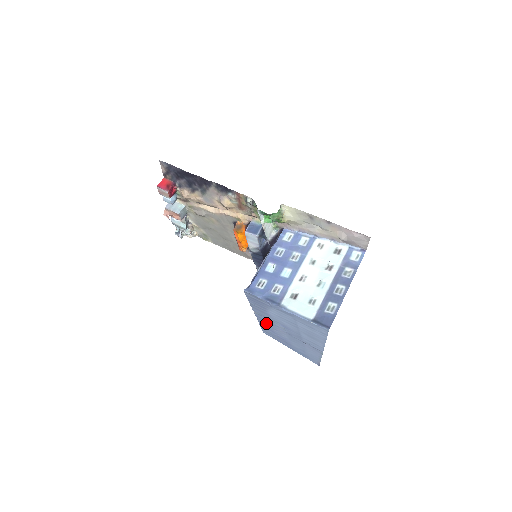
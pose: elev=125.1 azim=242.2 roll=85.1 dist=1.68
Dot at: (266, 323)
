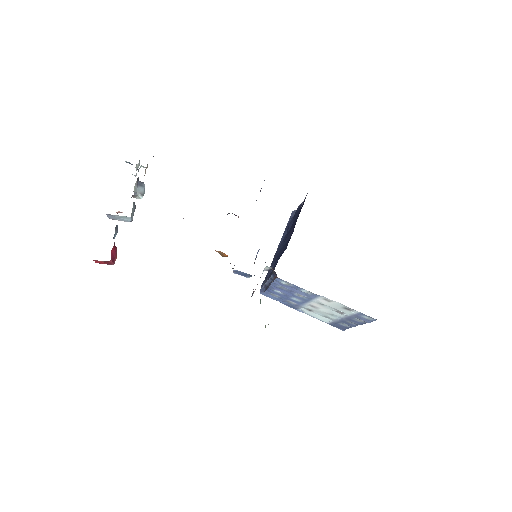
Dot at: occluded
